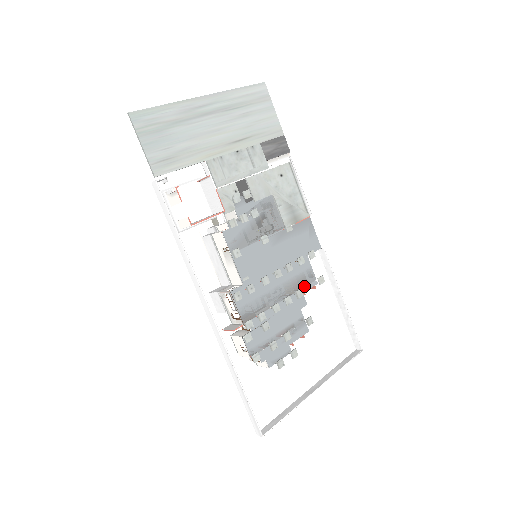
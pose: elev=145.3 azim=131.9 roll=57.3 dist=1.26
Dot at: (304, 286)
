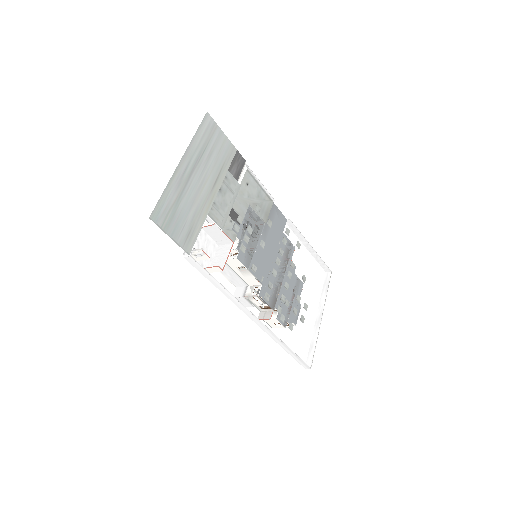
Dot at: (290, 256)
